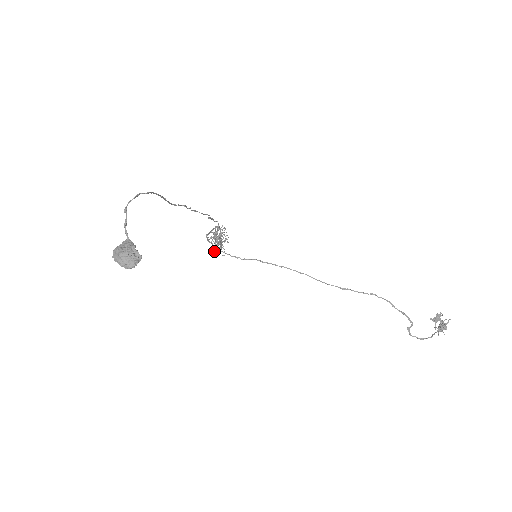
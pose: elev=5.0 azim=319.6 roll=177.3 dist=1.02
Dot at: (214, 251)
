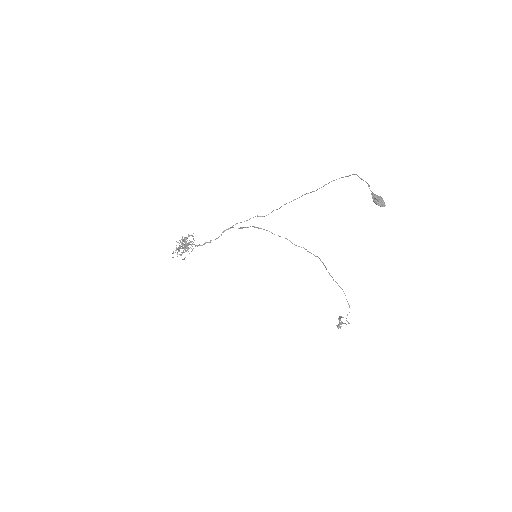
Dot at: occluded
